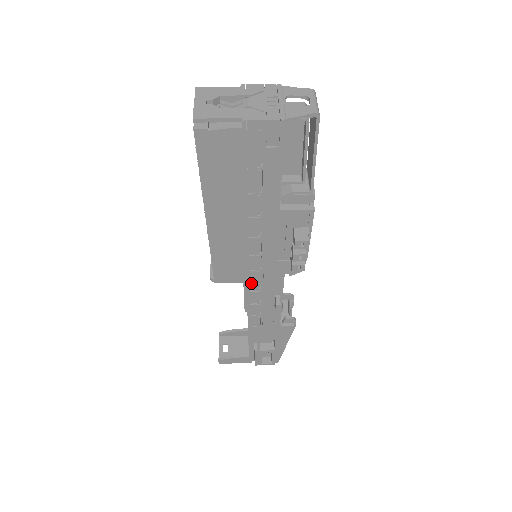
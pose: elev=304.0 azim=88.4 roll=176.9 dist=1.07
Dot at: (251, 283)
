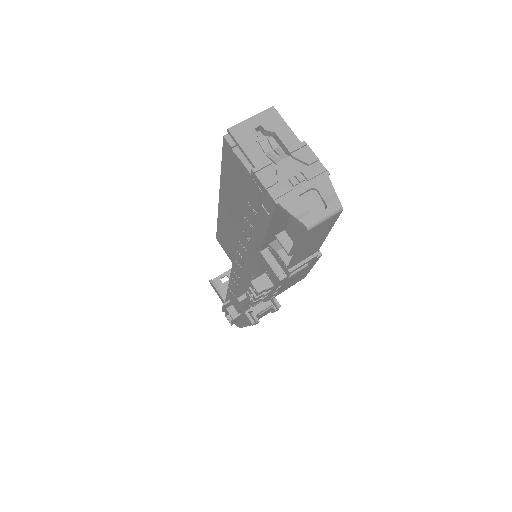
Dot at: (235, 267)
